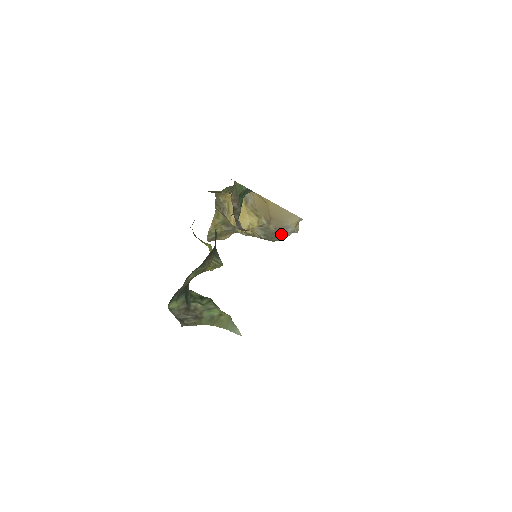
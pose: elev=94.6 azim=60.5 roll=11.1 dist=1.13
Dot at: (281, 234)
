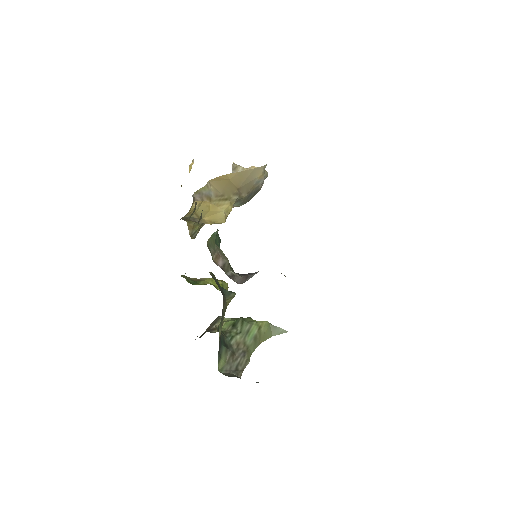
Dot at: (255, 191)
